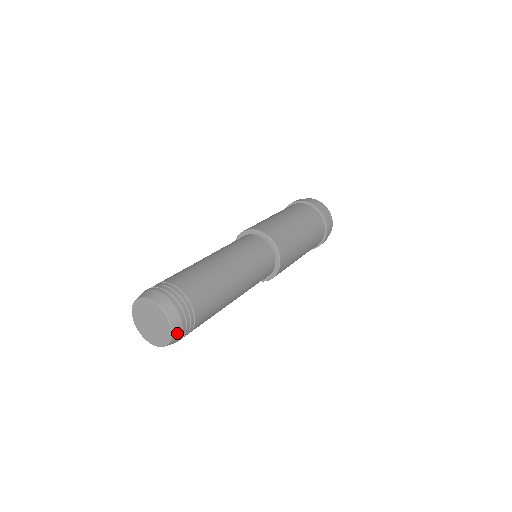
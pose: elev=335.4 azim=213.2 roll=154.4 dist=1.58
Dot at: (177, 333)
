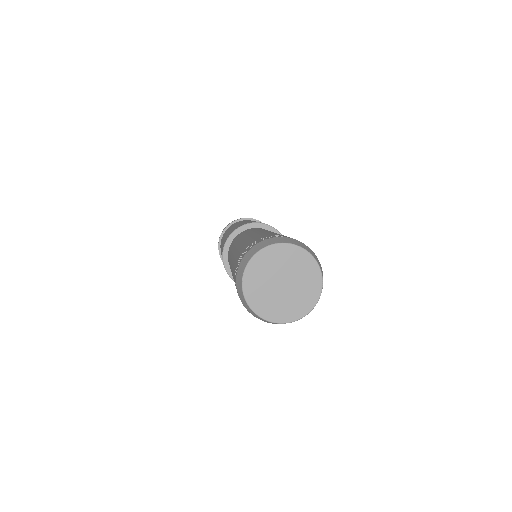
Dot at: (313, 255)
